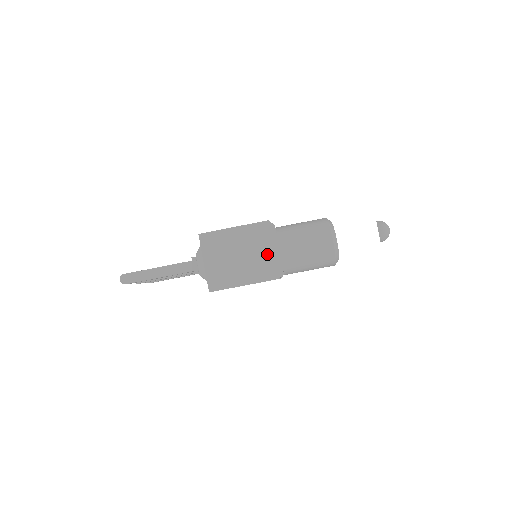
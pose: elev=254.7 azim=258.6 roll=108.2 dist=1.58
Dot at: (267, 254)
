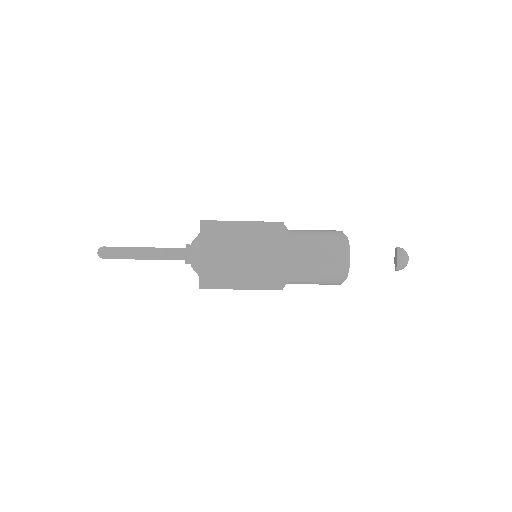
Dot at: (273, 260)
